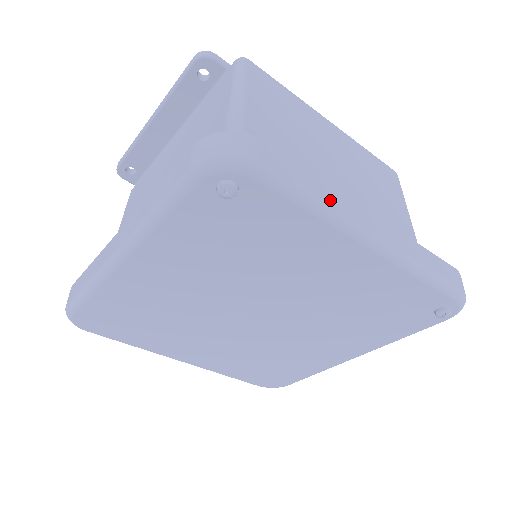
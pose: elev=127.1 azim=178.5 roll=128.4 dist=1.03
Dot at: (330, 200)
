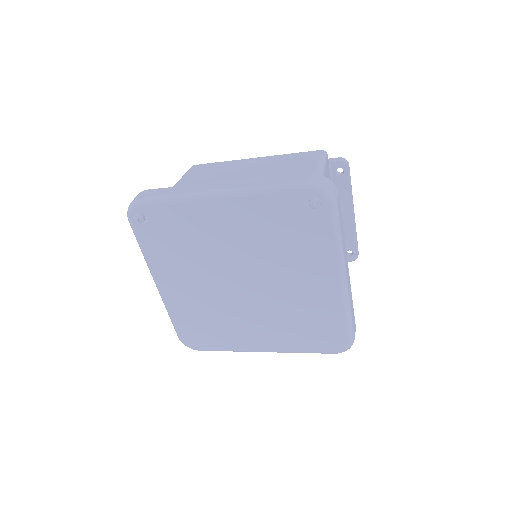
Dot at: (184, 191)
